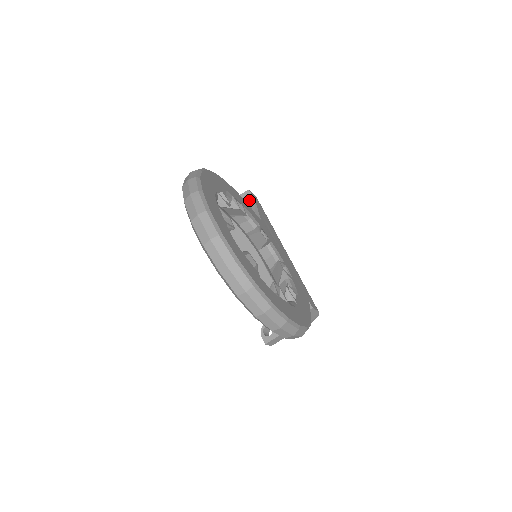
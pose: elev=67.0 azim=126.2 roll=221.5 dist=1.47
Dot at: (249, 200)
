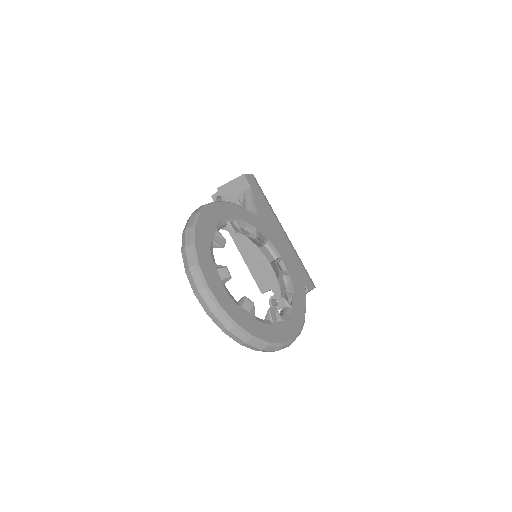
Dot at: (245, 185)
